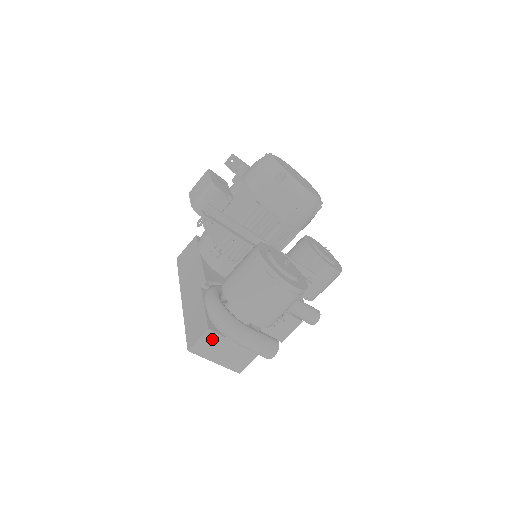
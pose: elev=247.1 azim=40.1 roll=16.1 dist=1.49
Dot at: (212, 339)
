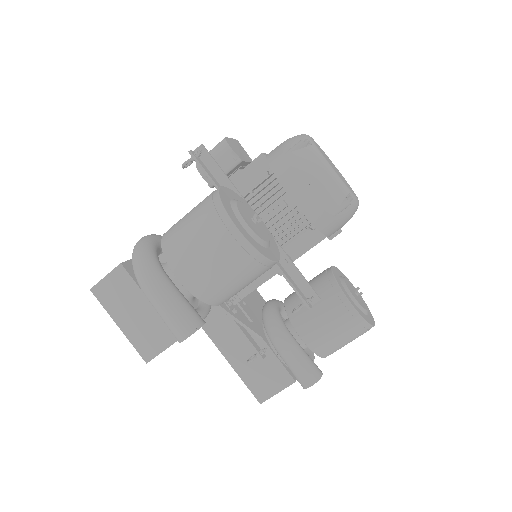
Dot at: (122, 283)
